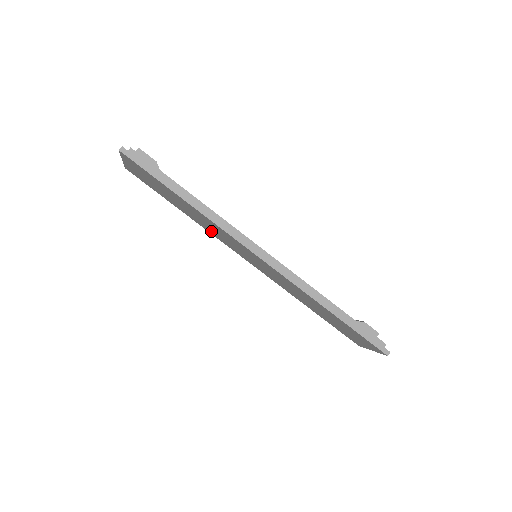
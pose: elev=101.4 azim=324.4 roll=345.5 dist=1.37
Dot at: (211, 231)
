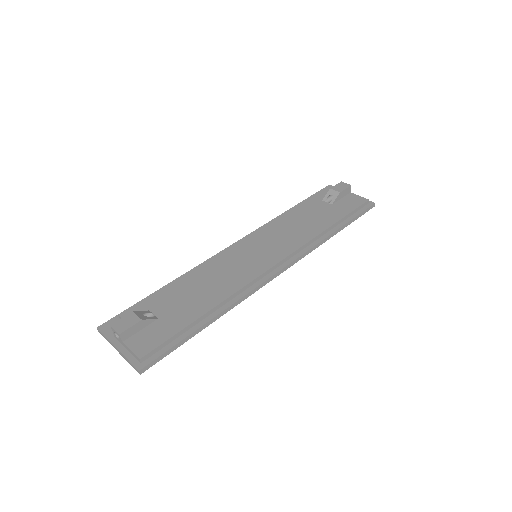
Dot at: occluded
